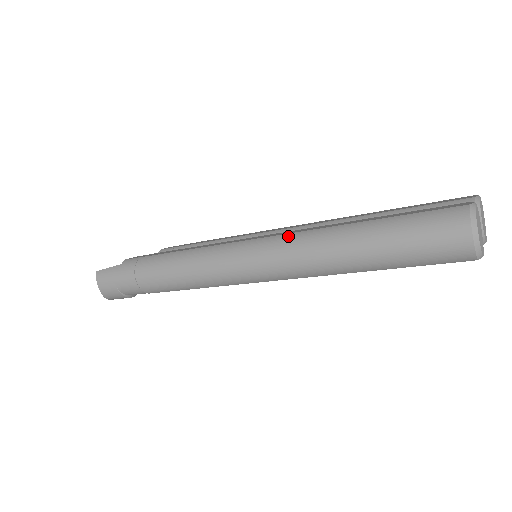
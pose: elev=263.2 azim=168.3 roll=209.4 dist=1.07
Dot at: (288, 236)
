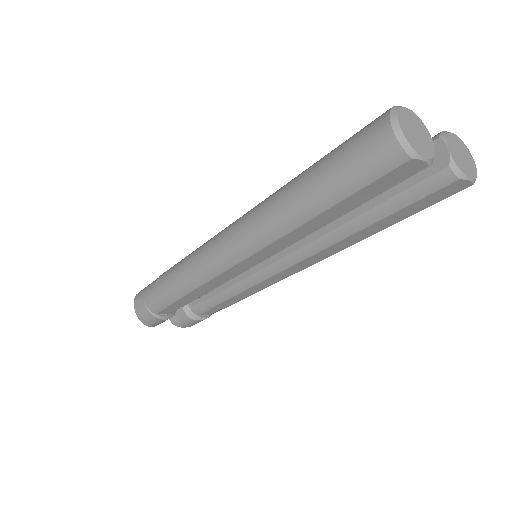
Dot at: (257, 205)
